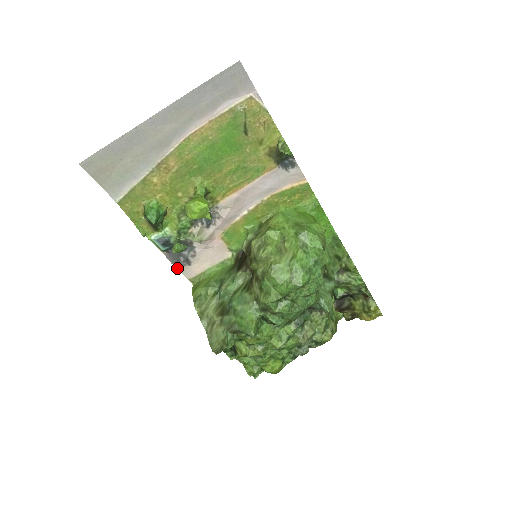
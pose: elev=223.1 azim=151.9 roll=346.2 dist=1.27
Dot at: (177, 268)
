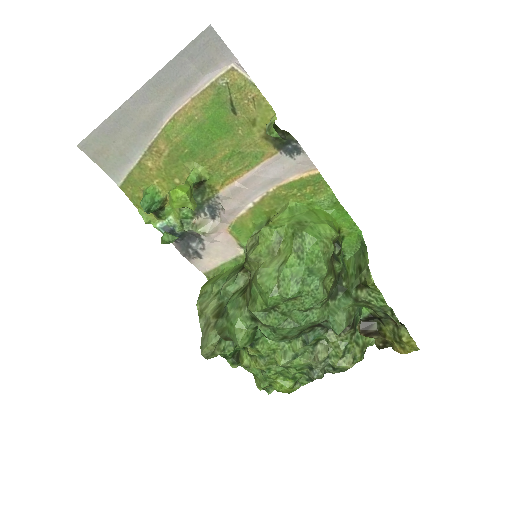
Dot at: (188, 260)
